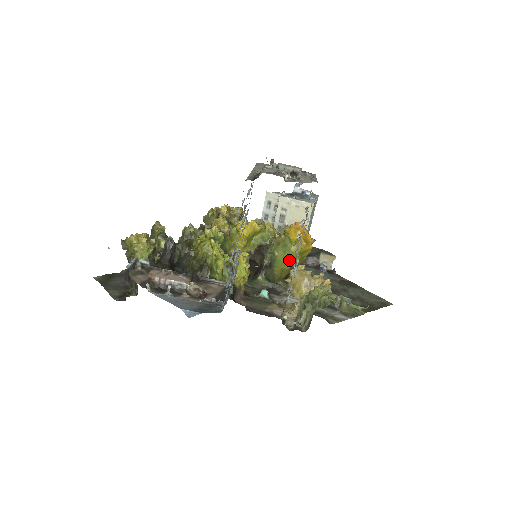
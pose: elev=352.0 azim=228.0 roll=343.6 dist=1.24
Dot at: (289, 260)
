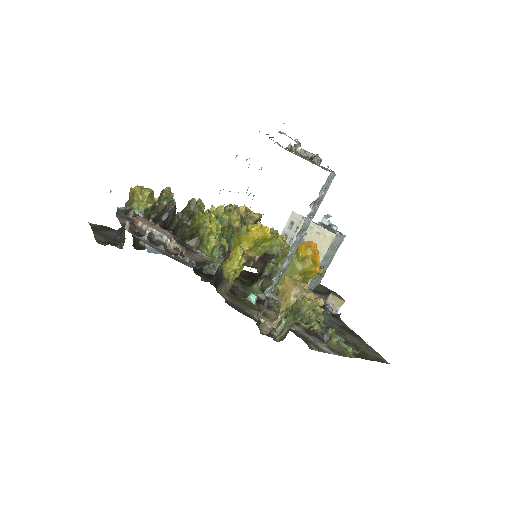
Dot at: (291, 276)
